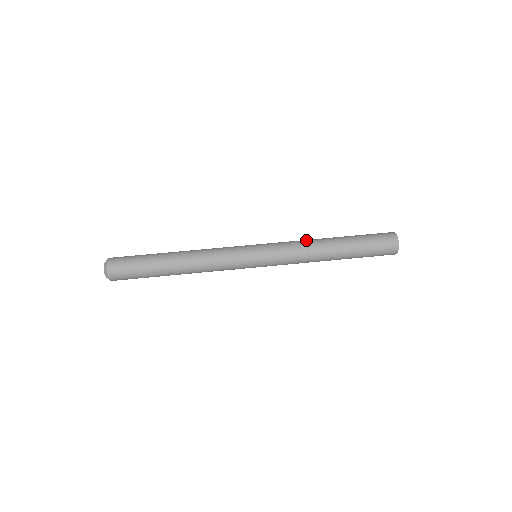
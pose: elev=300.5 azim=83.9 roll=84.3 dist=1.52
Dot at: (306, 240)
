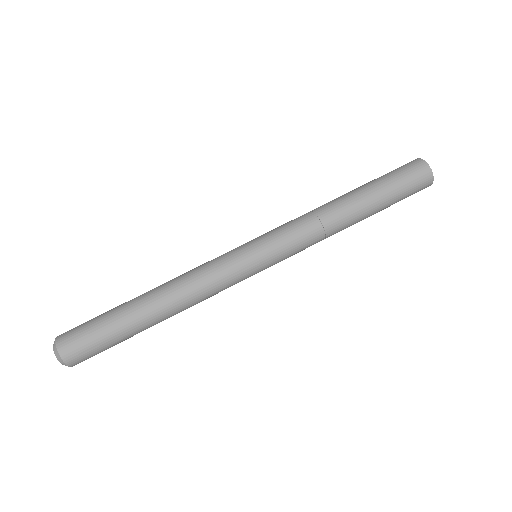
Dot at: (323, 223)
